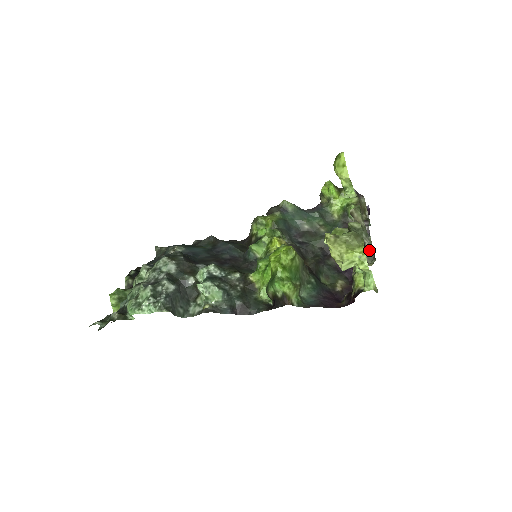
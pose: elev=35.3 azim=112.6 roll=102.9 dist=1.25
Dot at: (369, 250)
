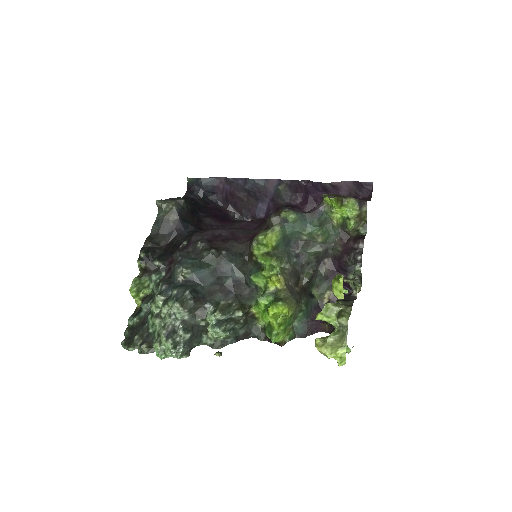
Dot at: (358, 276)
